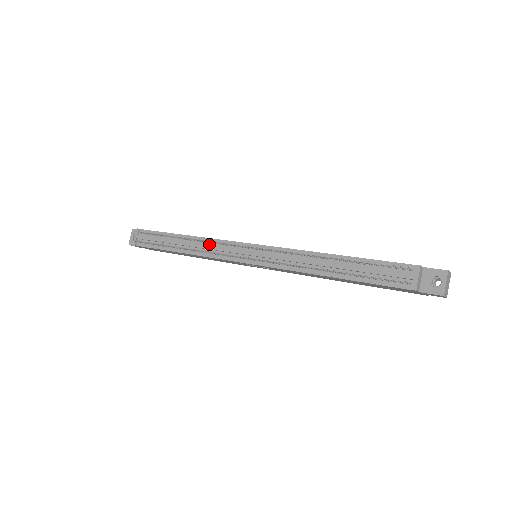
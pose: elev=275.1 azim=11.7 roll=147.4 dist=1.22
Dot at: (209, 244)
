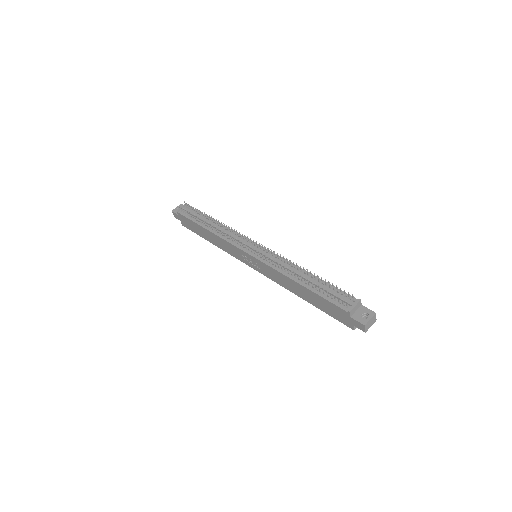
Dot at: (230, 233)
